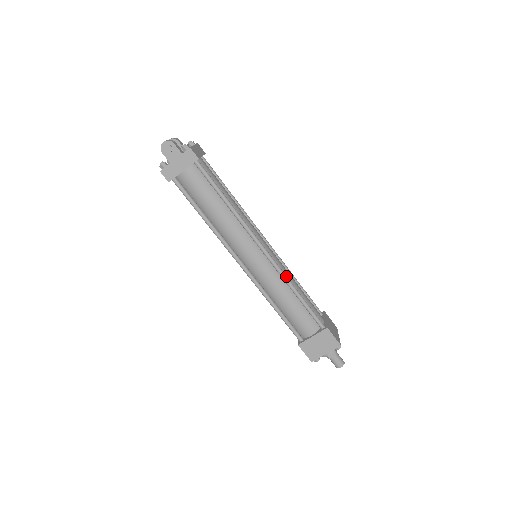
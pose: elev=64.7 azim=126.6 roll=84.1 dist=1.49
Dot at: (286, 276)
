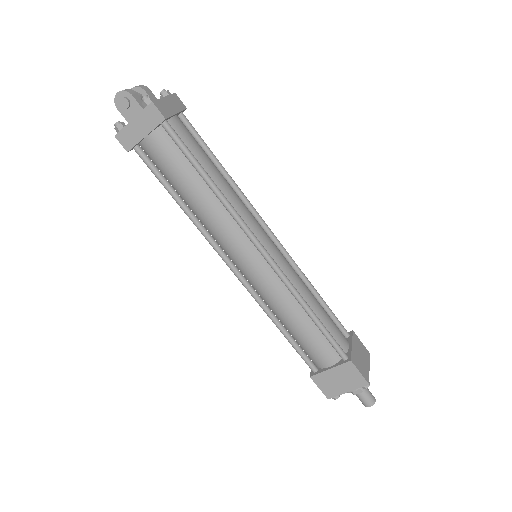
Dot at: (294, 288)
